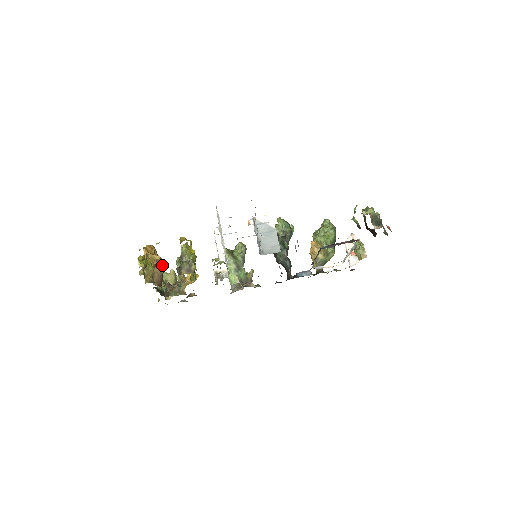
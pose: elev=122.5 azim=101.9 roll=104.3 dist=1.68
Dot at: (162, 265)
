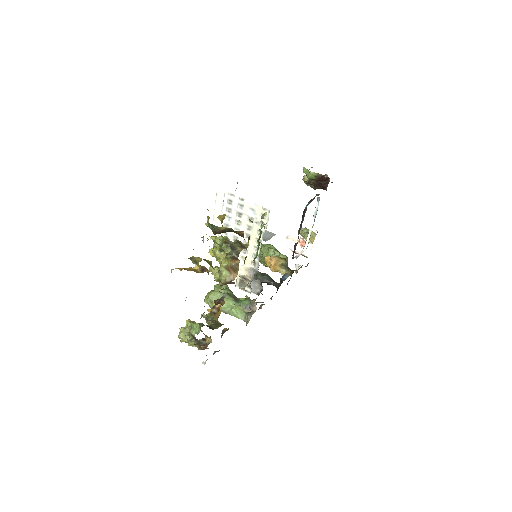
Dot at: (207, 269)
